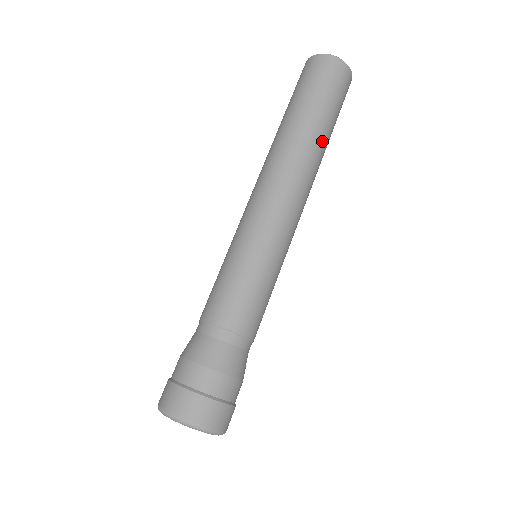
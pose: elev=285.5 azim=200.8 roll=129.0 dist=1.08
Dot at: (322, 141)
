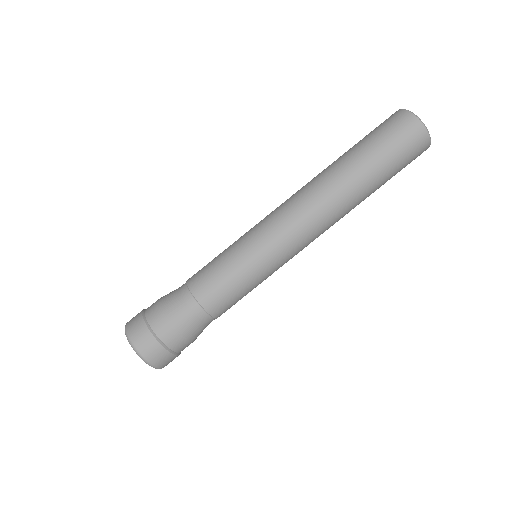
Dot at: (353, 178)
